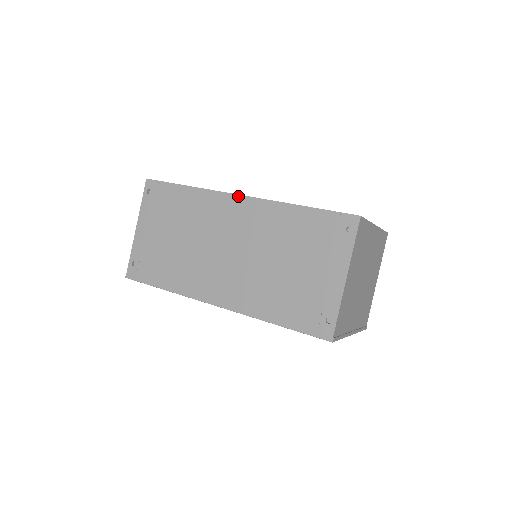
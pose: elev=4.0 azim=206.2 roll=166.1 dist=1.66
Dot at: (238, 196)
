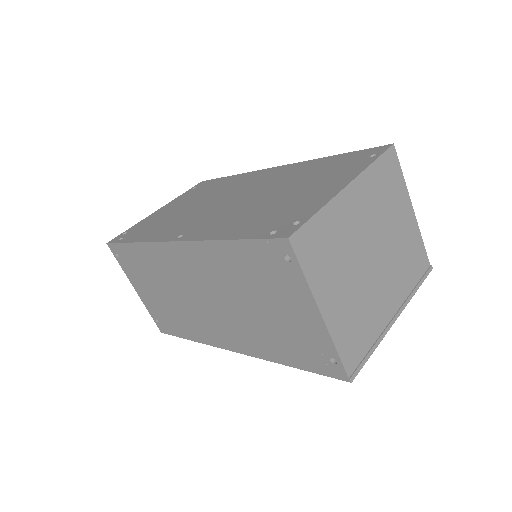
Dot at: (173, 243)
